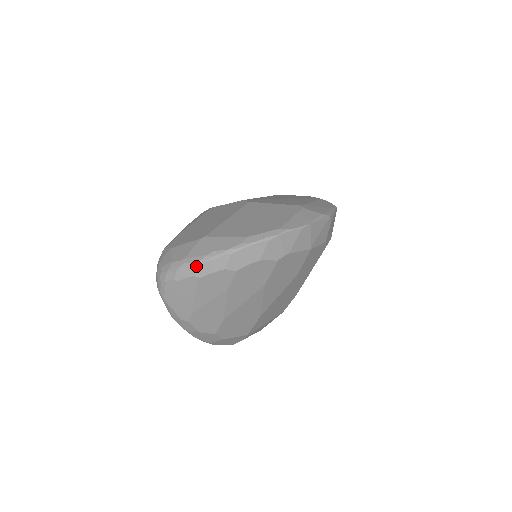
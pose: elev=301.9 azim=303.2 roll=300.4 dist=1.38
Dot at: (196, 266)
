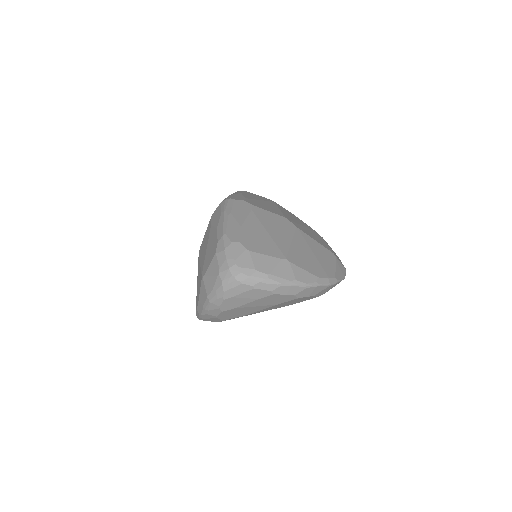
Dot at: (279, 286)
